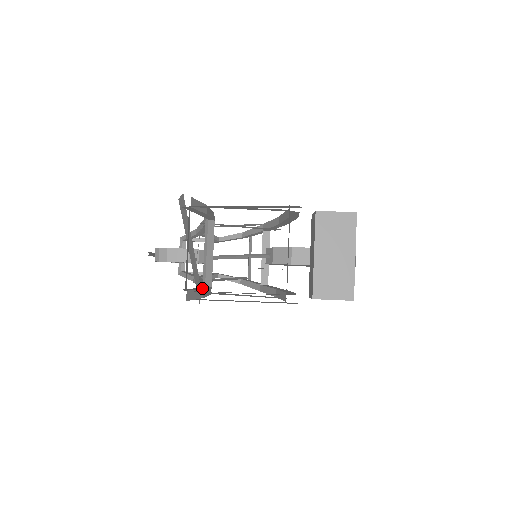
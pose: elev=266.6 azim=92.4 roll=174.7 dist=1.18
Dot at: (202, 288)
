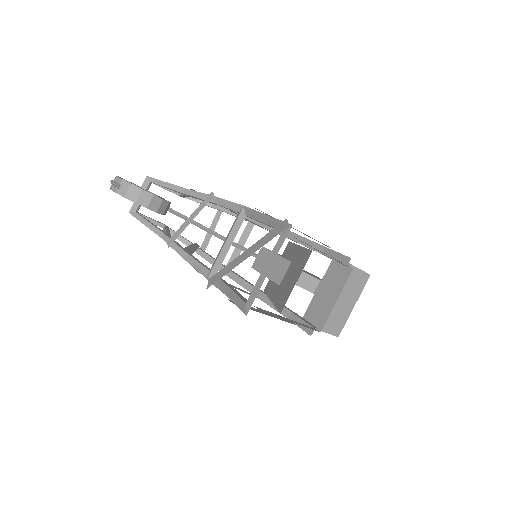
Dot at: occluded
